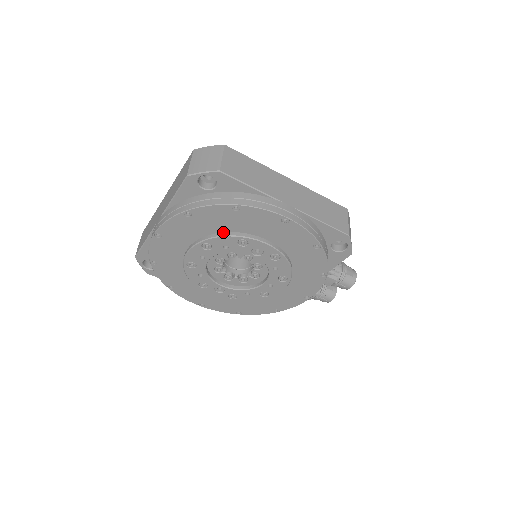
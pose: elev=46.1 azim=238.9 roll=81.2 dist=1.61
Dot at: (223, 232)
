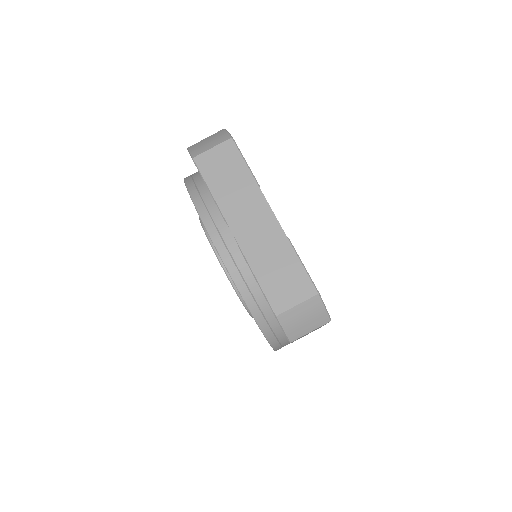
Dot at: occluded
